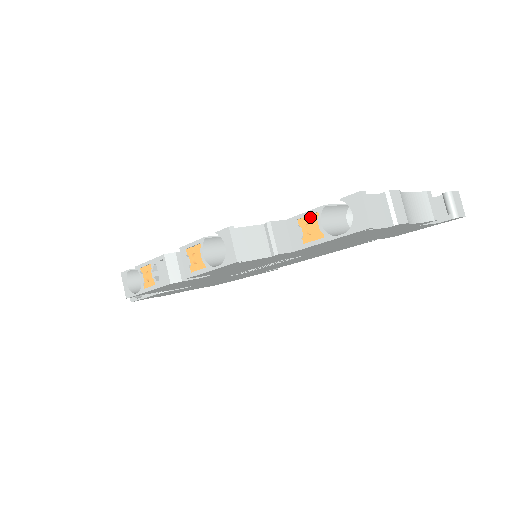
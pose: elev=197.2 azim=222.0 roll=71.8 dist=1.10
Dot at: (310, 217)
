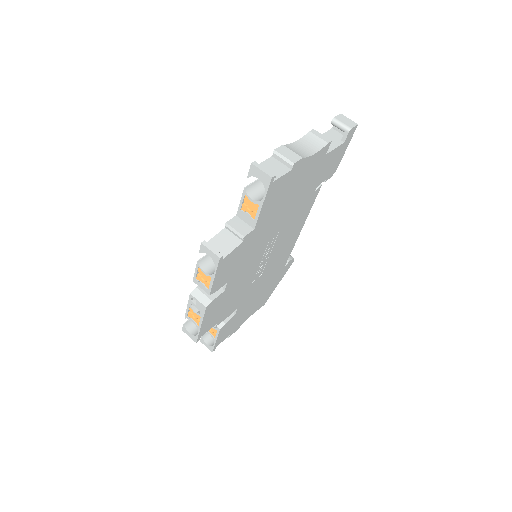
Dot at: (245, 201)
